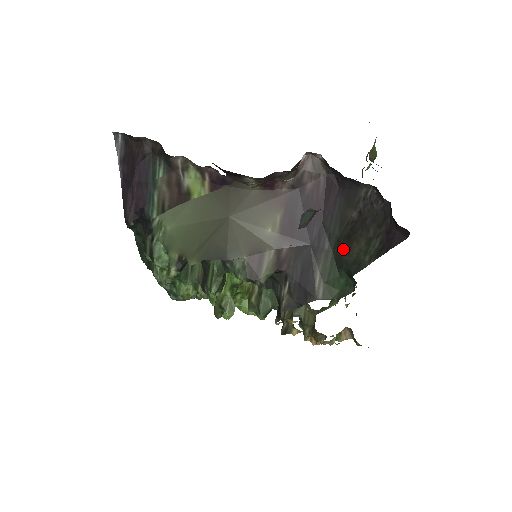
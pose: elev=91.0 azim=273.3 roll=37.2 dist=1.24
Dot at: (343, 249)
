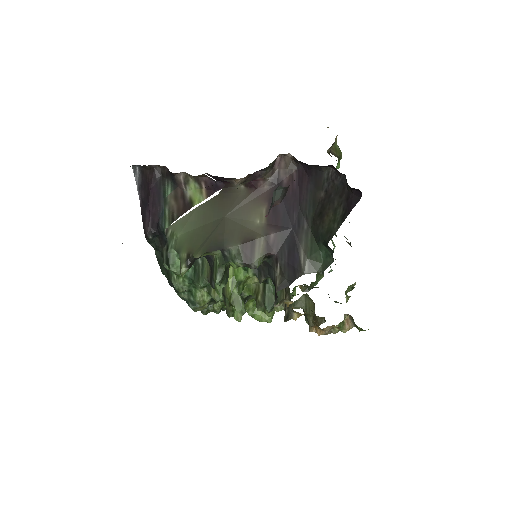
Dot at: (318, 225)
